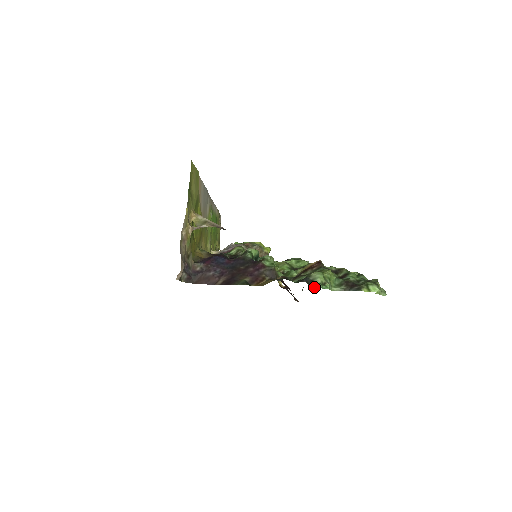
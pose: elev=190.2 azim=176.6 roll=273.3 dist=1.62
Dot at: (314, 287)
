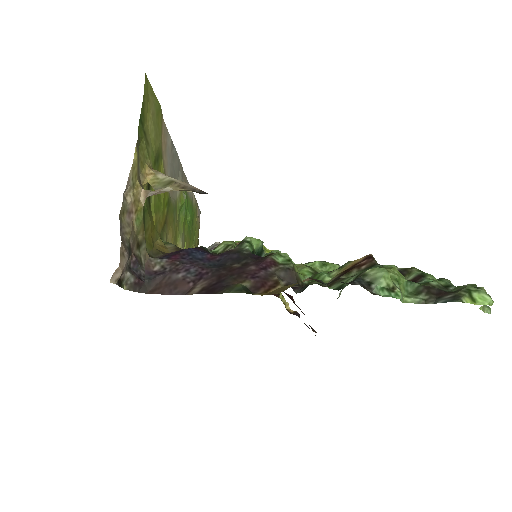
Dot at: (376, 294)
